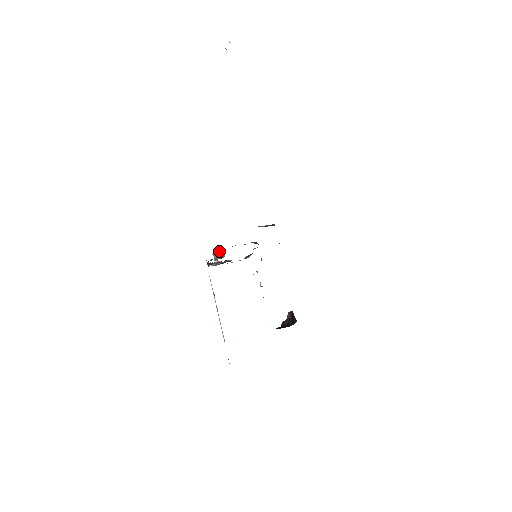
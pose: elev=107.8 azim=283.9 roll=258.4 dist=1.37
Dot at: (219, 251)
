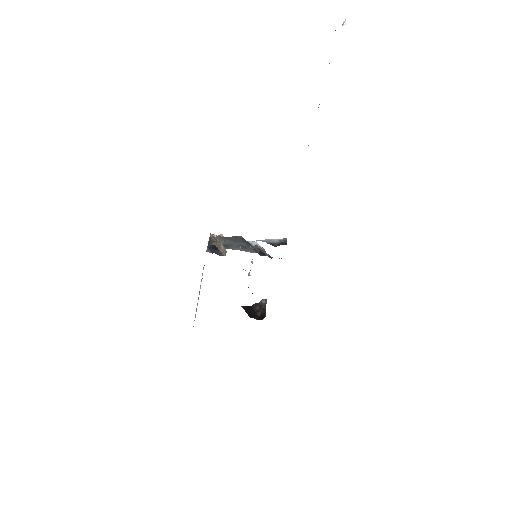
Dot at: (223, 246)
